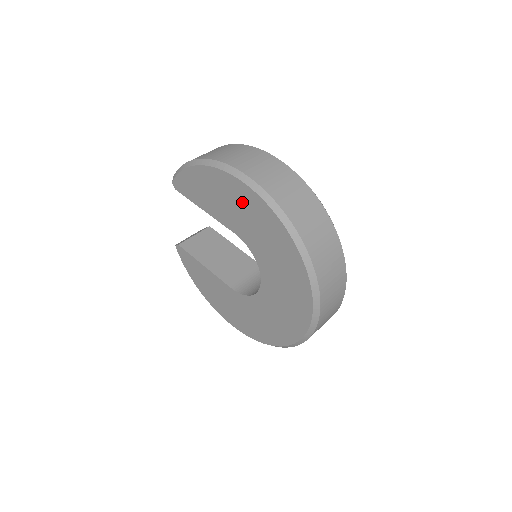
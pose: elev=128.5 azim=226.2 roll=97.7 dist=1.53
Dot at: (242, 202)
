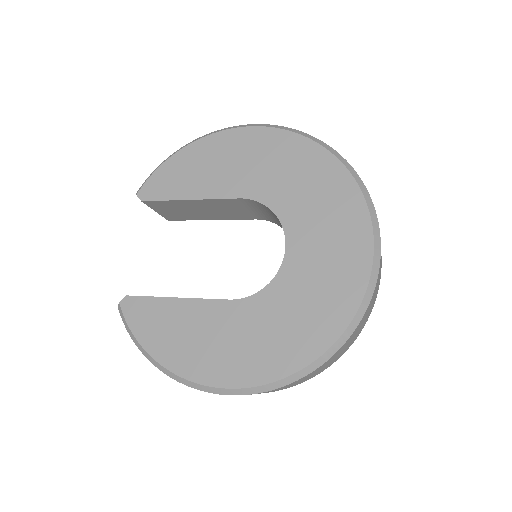
Dot at: (251, 149)
